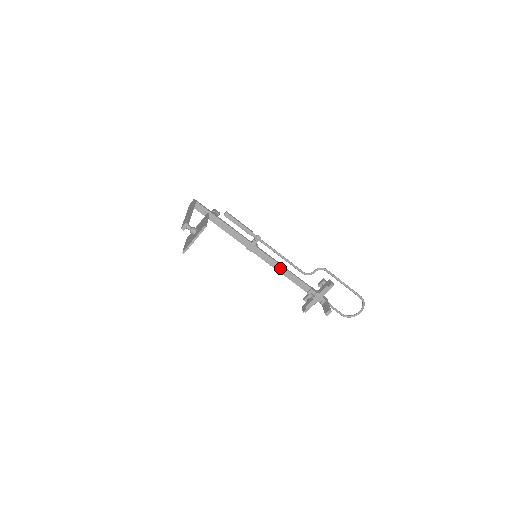
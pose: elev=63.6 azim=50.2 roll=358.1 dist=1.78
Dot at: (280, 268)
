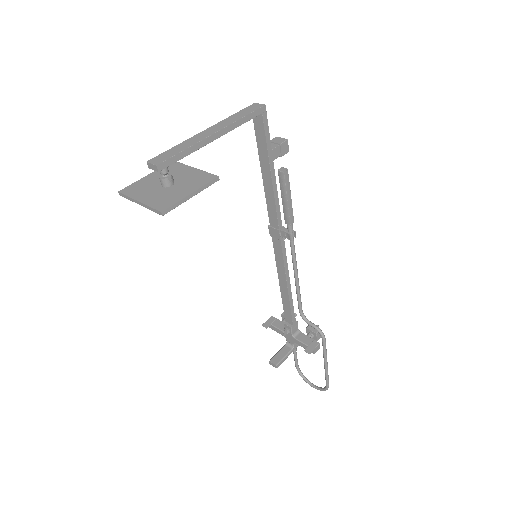
Dot at: (283, 280)
